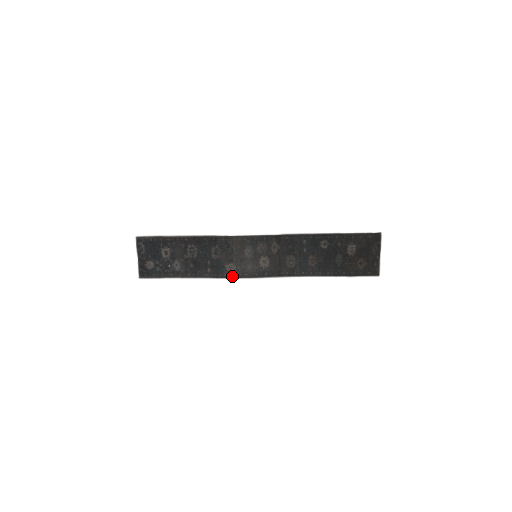
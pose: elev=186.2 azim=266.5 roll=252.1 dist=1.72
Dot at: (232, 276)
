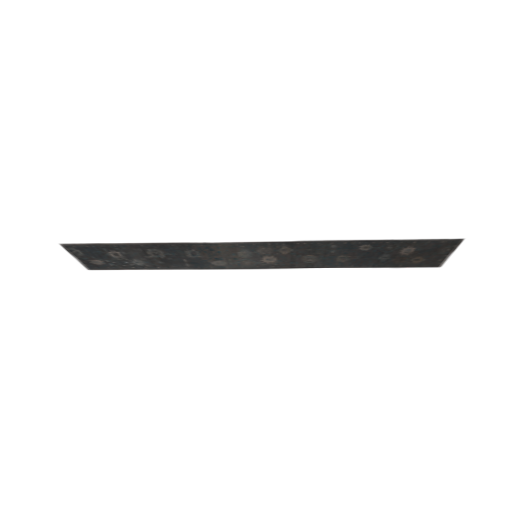
Dot at: (222, 268)
